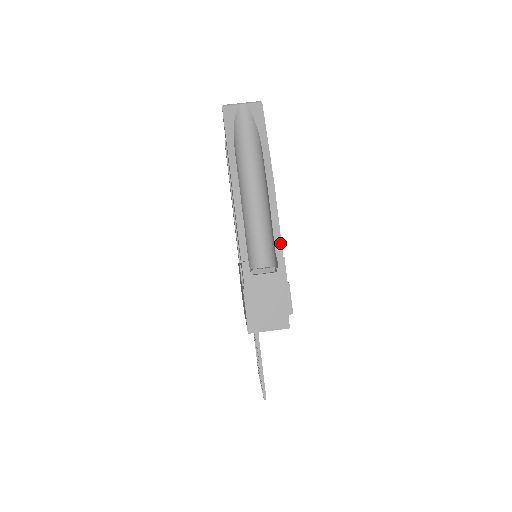
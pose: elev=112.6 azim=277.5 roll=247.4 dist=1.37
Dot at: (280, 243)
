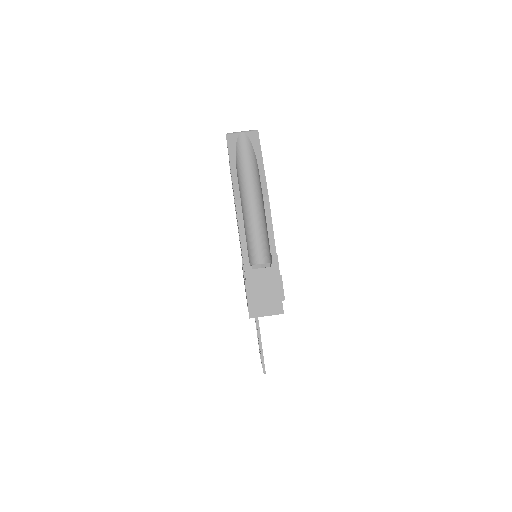
Dot at: (274, 244)
